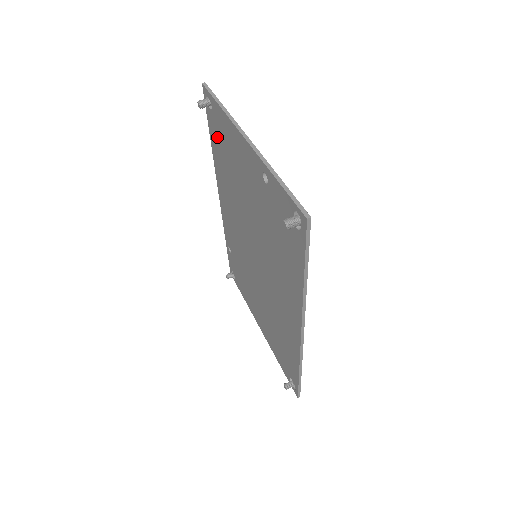
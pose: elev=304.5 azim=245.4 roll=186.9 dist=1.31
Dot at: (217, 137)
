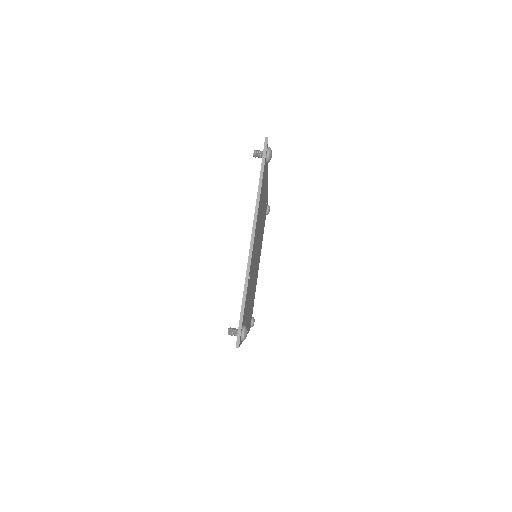
Dot at: occluded
